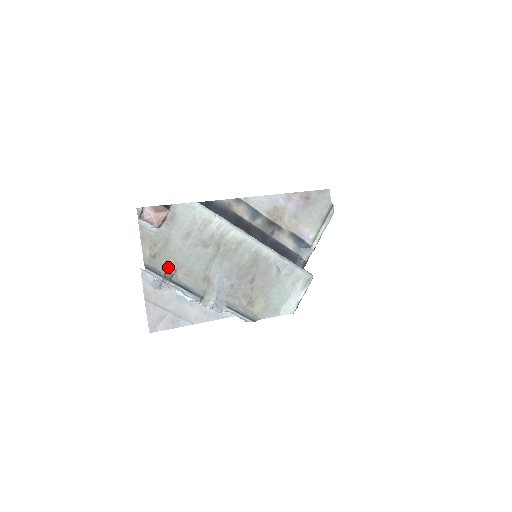
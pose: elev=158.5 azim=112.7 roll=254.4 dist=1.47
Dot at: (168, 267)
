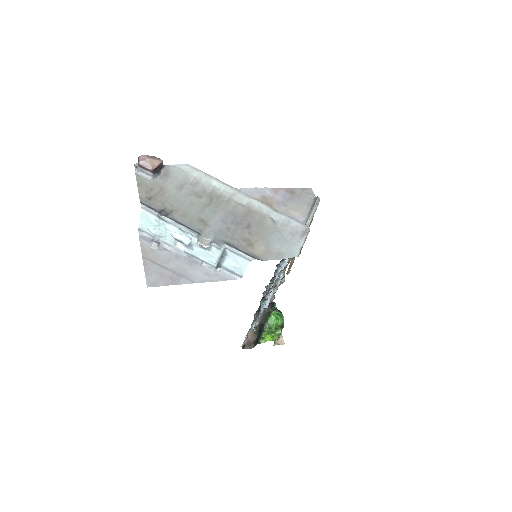
Dot at: (163, 208)
